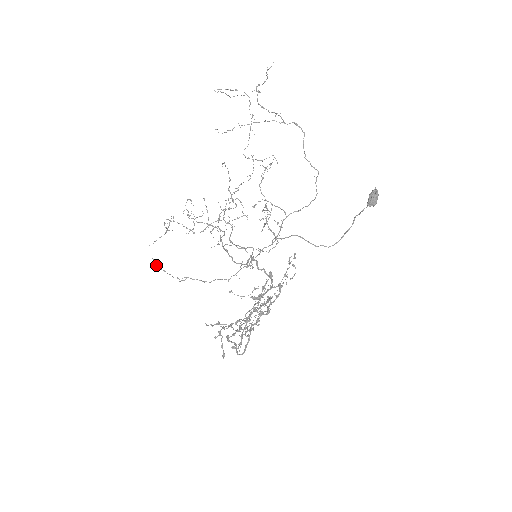
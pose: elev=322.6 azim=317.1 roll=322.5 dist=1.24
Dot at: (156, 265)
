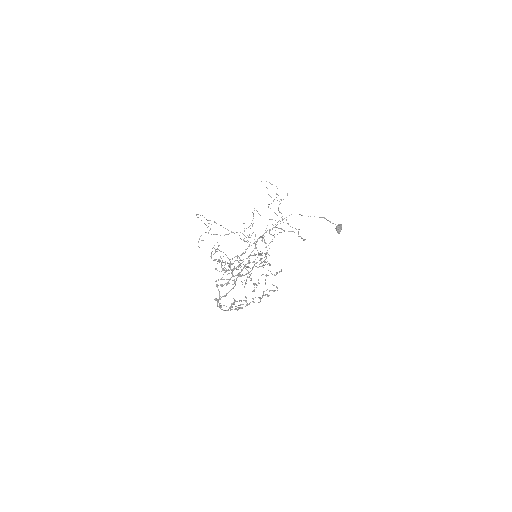
Dot at: (198, 214)
